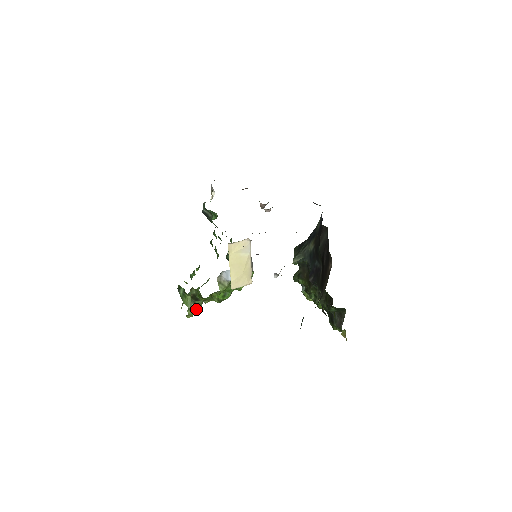
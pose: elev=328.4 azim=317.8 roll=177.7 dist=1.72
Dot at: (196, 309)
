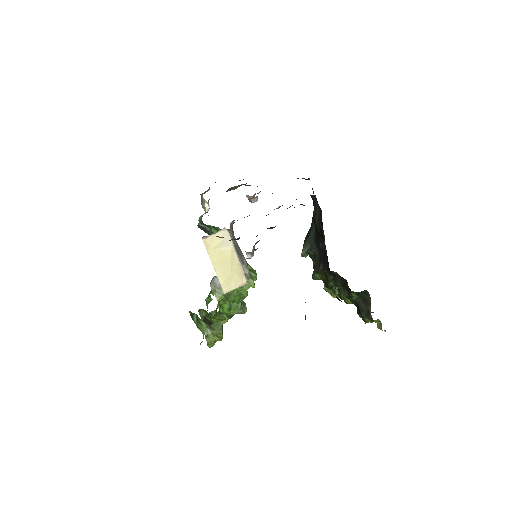
Dot at: (215, 335)
